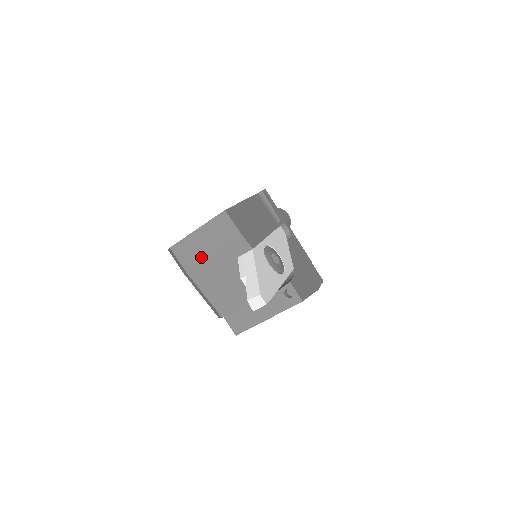
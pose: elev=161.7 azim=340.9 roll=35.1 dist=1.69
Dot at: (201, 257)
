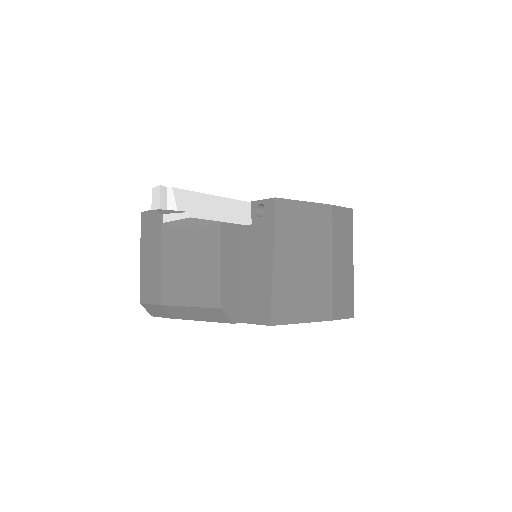
Dot at: (157, 273)
